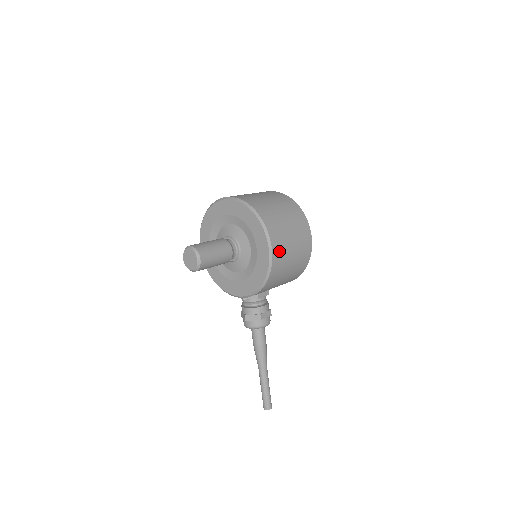
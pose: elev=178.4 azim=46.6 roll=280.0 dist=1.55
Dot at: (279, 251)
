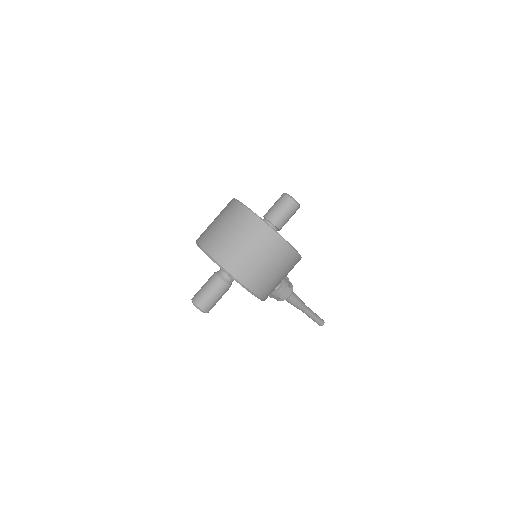
Dot at: (261, 286)
